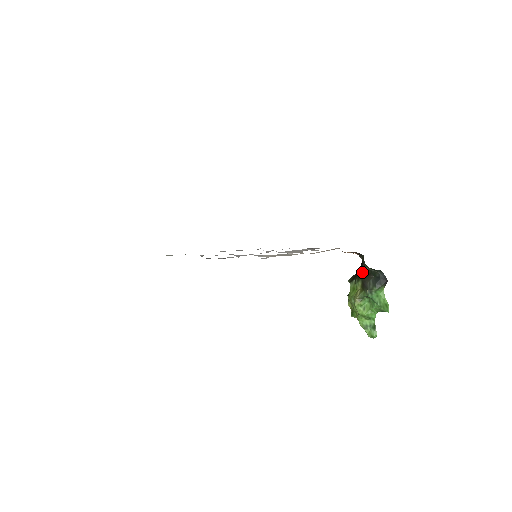
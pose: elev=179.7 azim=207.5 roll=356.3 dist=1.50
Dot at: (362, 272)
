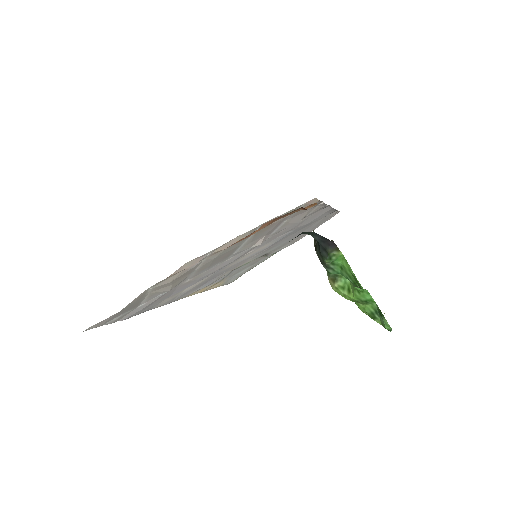
Dot at: occluded
